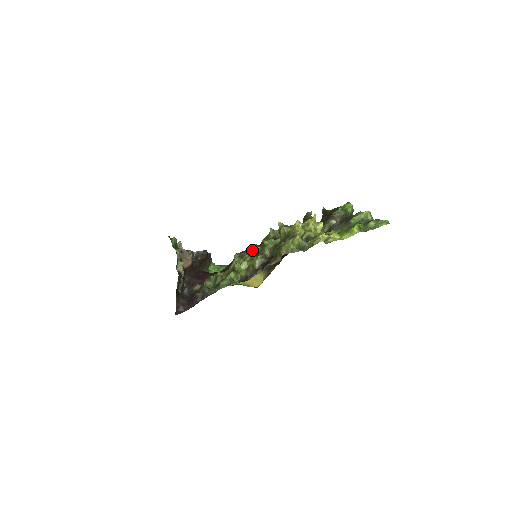
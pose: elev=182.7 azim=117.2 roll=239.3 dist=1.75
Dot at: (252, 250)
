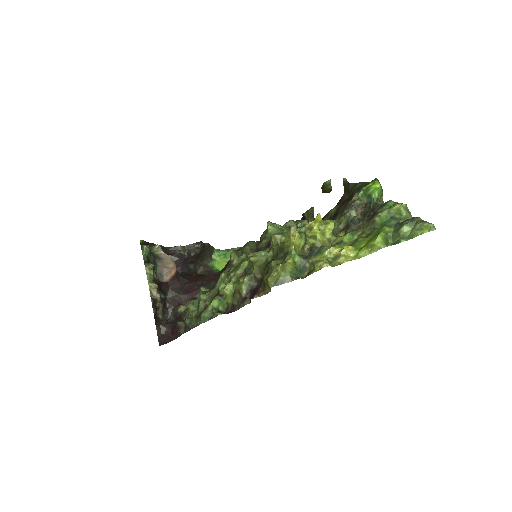
Dot at: (239, 265)
